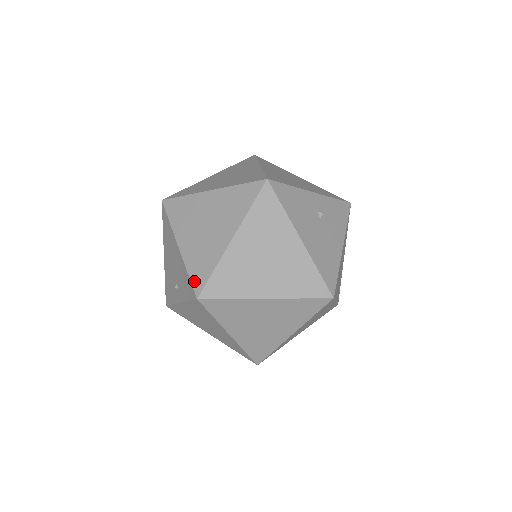
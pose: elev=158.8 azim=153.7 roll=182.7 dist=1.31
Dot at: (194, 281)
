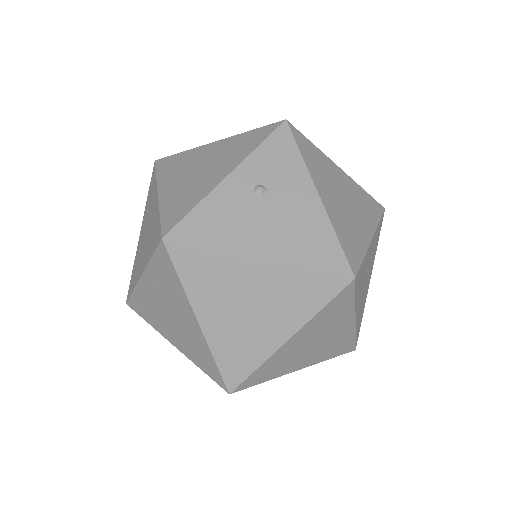
Dot at: (212, 377)
